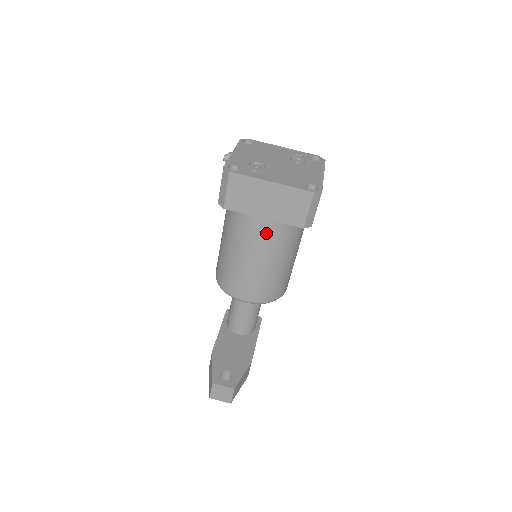
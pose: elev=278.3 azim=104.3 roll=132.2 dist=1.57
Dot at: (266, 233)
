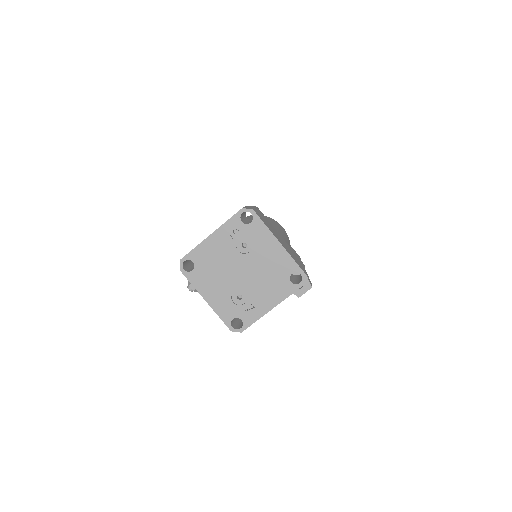
Dot at: occluded
